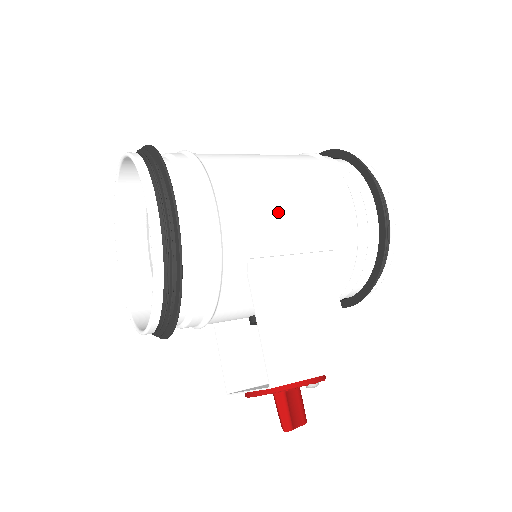
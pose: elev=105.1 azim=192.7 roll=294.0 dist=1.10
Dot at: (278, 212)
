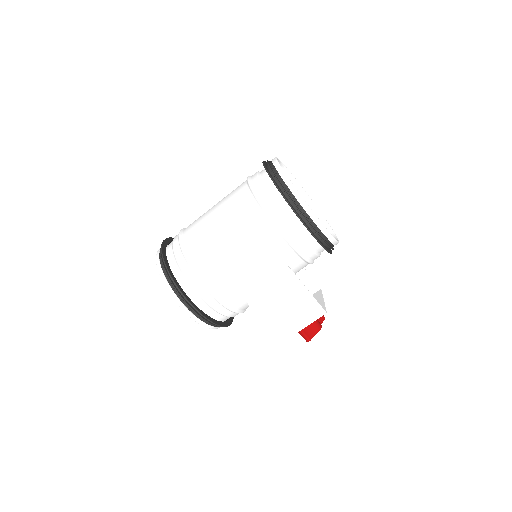
Dot at: (241, 270)
